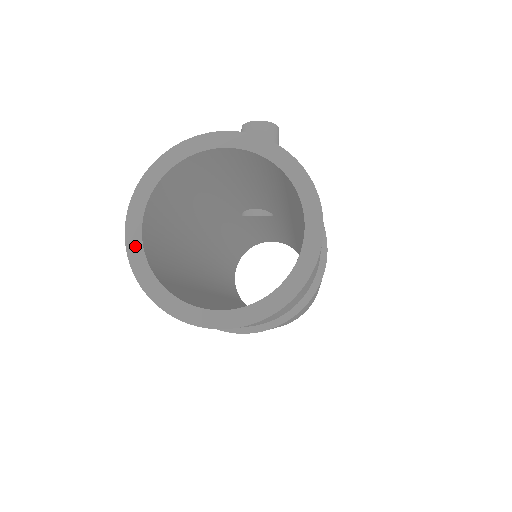
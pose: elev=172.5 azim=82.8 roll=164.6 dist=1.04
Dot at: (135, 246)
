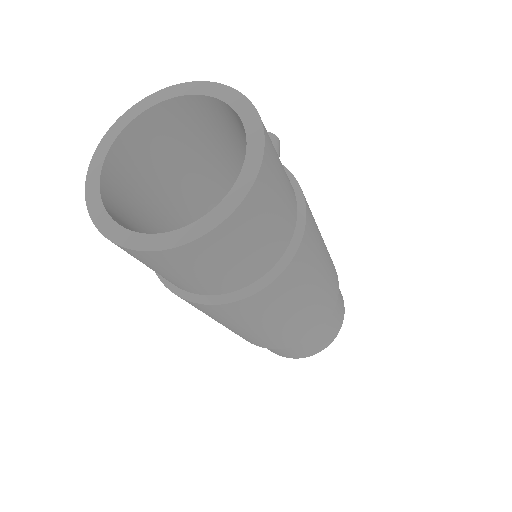
Dot at: (93, 188)
